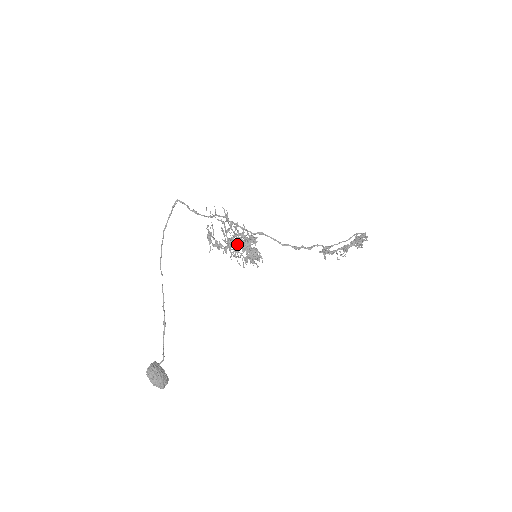
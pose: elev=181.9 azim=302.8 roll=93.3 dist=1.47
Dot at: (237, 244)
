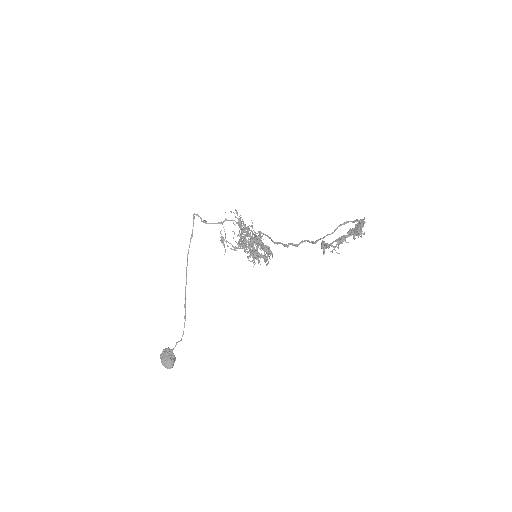
Dot at: (256, 242)
